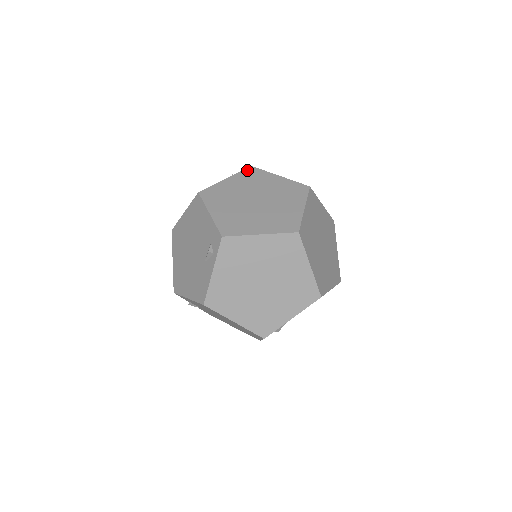
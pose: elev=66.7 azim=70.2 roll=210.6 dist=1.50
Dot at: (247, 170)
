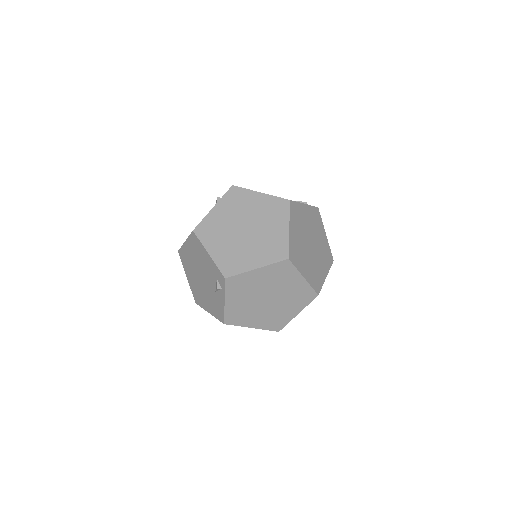
Dot at: (230, 192)
